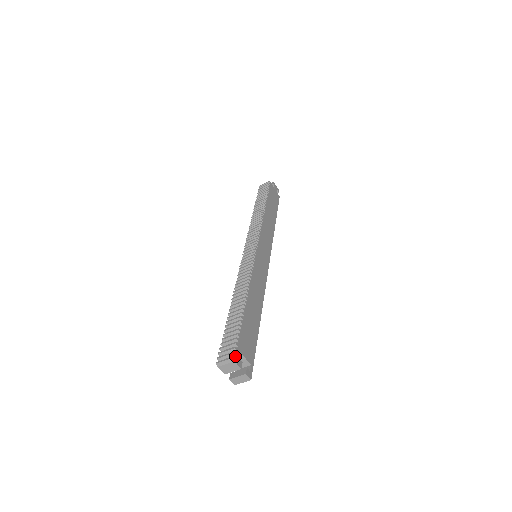
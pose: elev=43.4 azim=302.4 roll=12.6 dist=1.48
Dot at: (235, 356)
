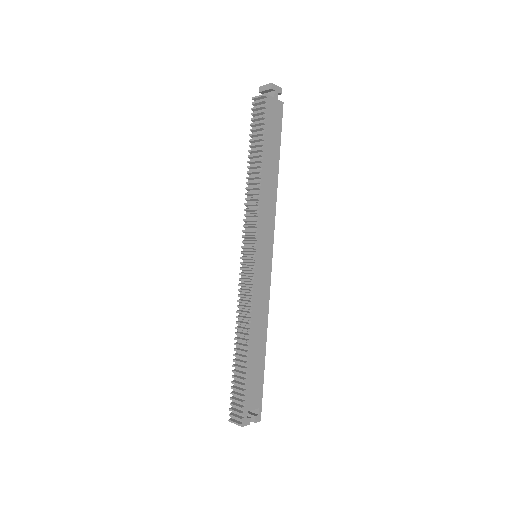
Dot at: (243, 421)
